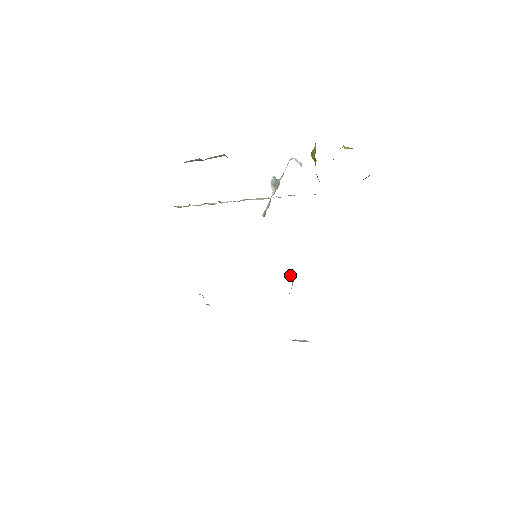
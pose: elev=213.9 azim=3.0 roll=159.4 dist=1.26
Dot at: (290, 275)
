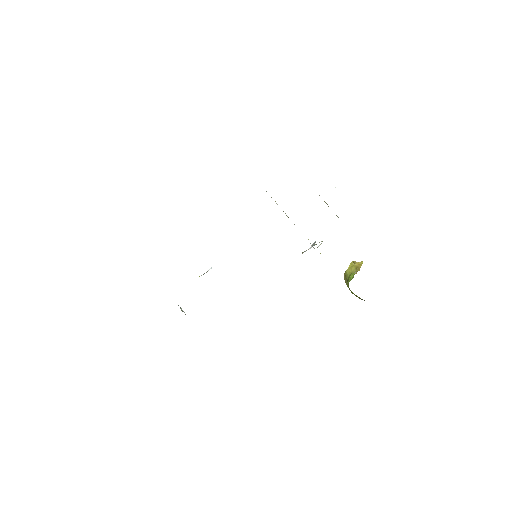
Dot at: (209, 269)
